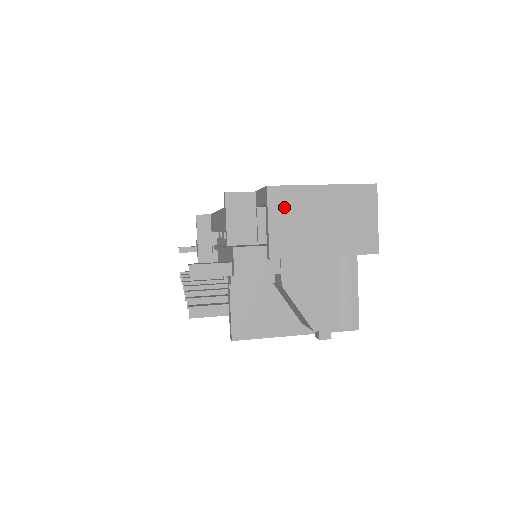
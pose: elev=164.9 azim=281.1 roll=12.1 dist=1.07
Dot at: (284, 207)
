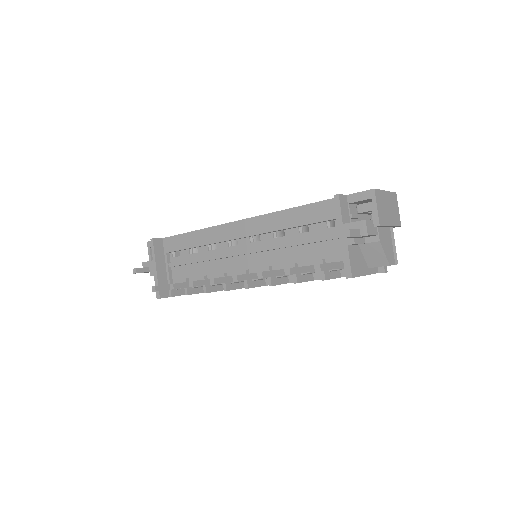
Dot at: (379, 200)
